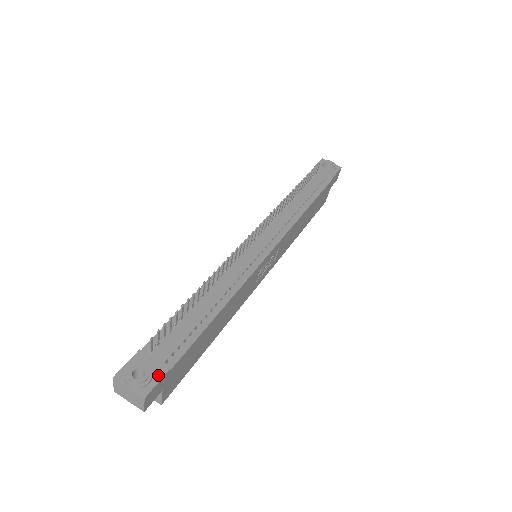
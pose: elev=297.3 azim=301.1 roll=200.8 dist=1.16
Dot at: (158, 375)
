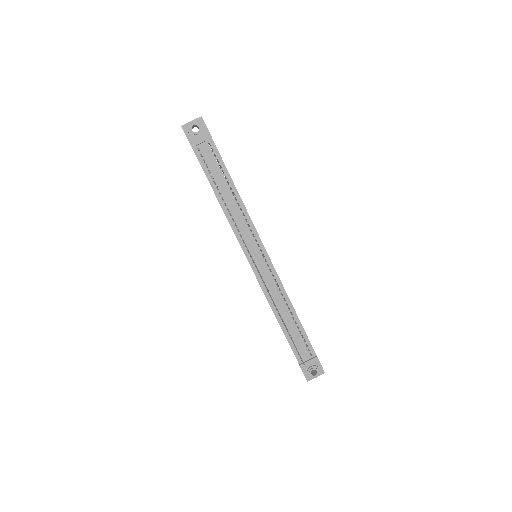
Dot at: (317, 363)
